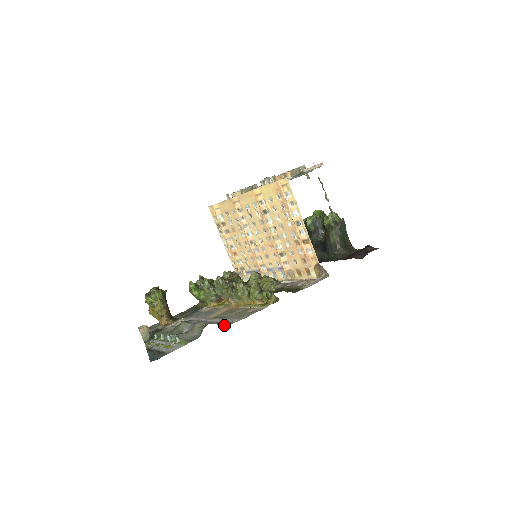
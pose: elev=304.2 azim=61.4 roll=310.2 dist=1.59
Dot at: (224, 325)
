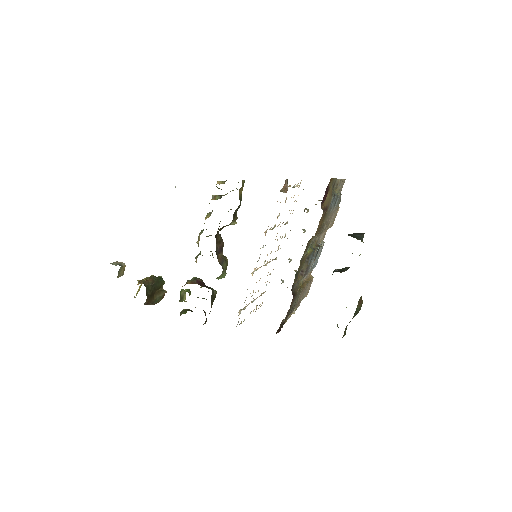
Dot at: occluded
